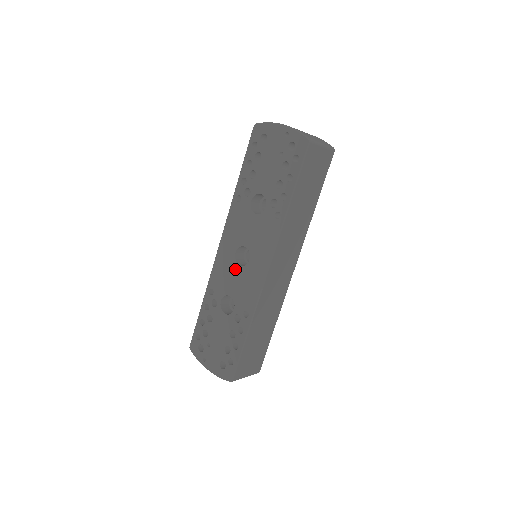
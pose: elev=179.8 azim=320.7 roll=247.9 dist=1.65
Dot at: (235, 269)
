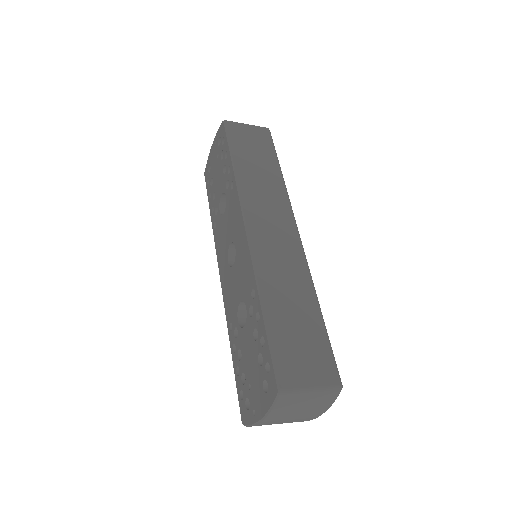
Dot at: (232, 274)
